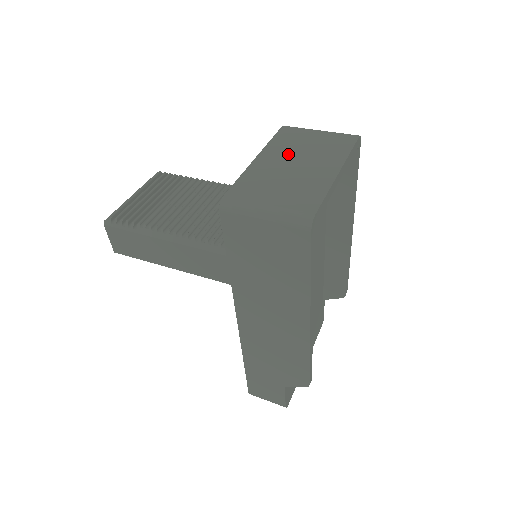
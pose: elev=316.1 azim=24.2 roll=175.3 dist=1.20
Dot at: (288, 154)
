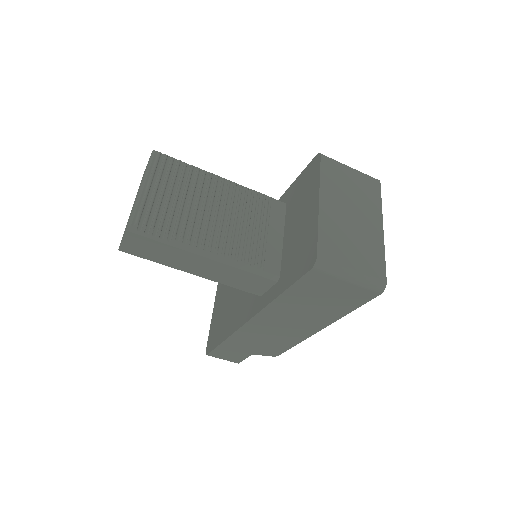
Dot at: (341, 200)
